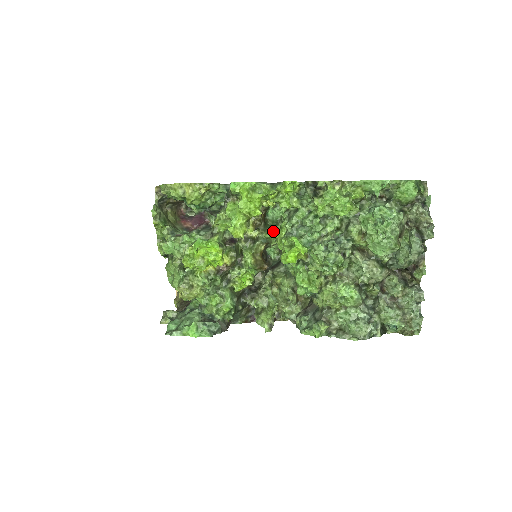
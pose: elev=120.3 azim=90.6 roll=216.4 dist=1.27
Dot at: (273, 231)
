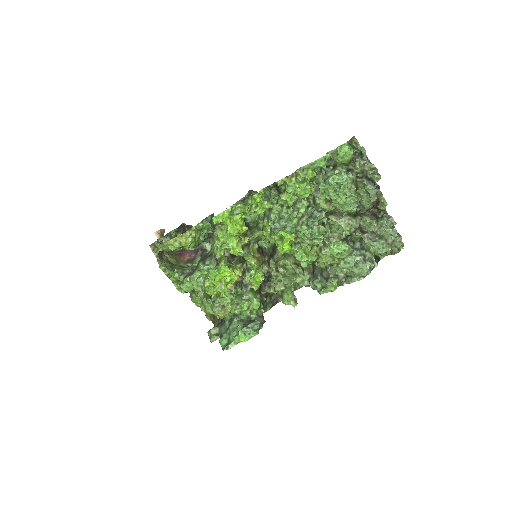
Dot at: (258, 231)
